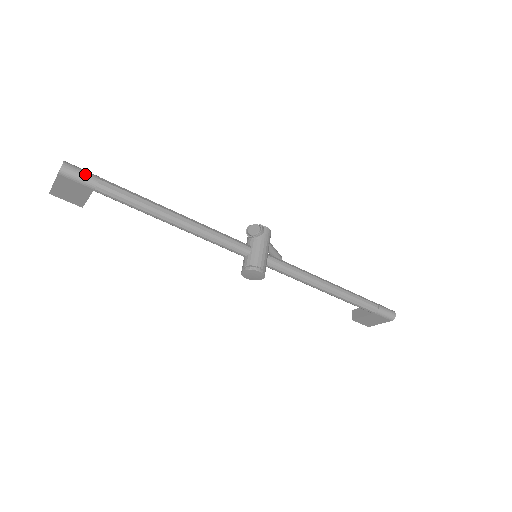
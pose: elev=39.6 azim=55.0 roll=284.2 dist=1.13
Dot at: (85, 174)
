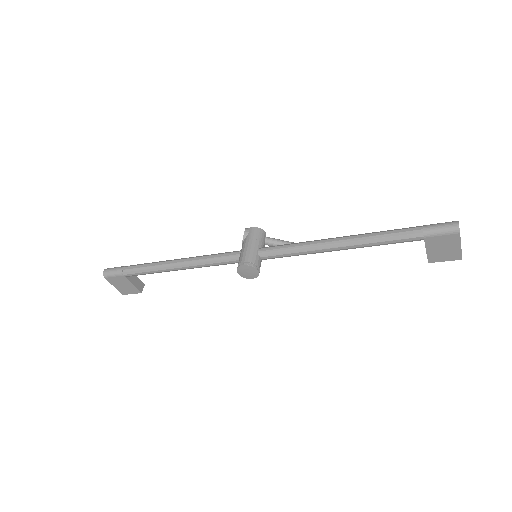
Dot at: (115, 269)
